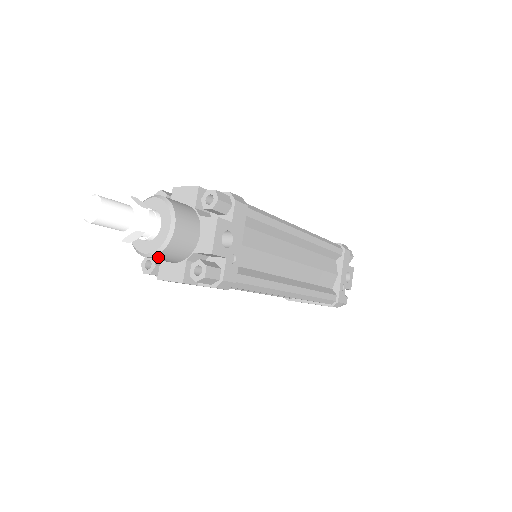
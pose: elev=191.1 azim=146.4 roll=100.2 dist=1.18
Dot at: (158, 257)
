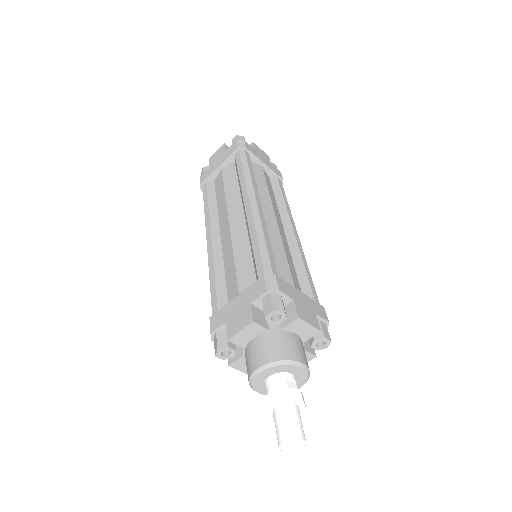
Dot at: occluded
